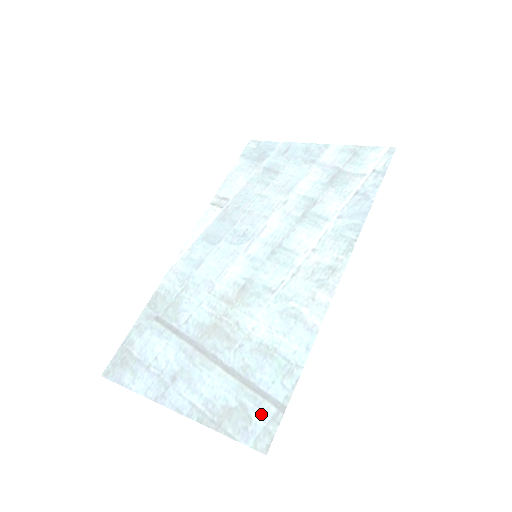
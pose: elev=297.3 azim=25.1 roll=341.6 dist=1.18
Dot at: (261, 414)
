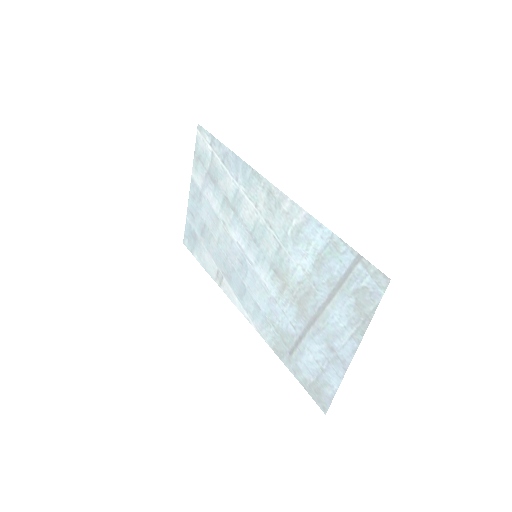
Dot at: (362, 277)
